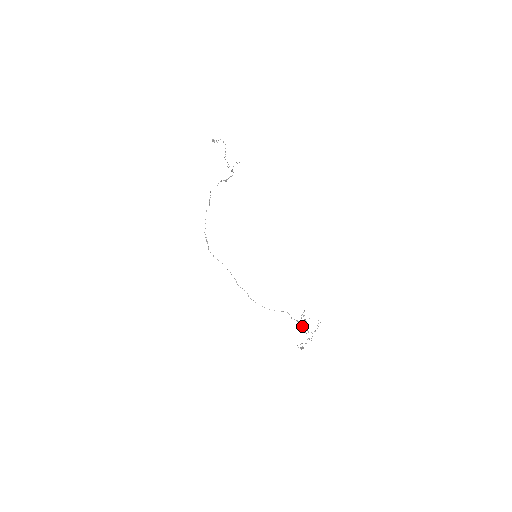
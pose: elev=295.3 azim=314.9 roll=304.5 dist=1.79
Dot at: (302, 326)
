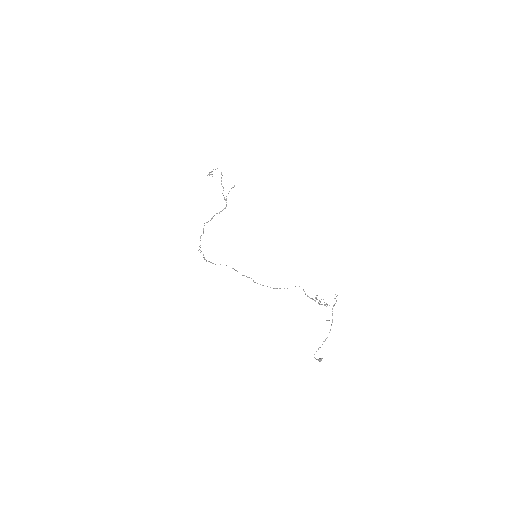
Dot at: (318, 303)
